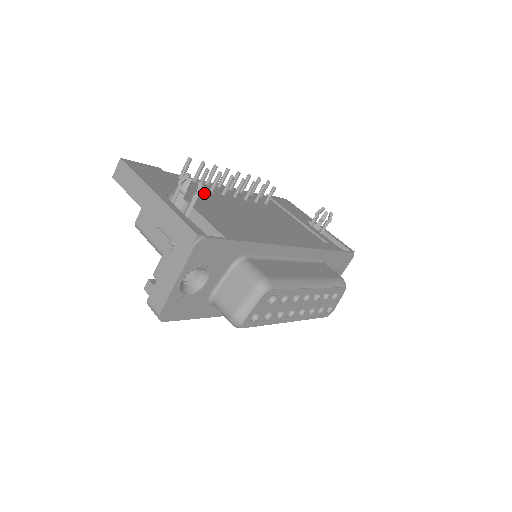
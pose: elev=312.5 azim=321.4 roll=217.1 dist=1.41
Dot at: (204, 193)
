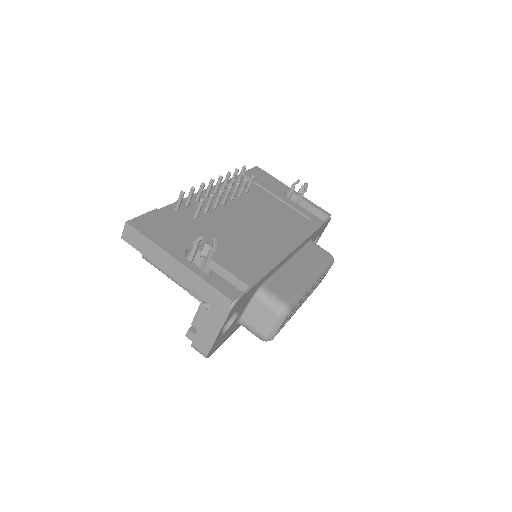
Dot at: (202, 219)
